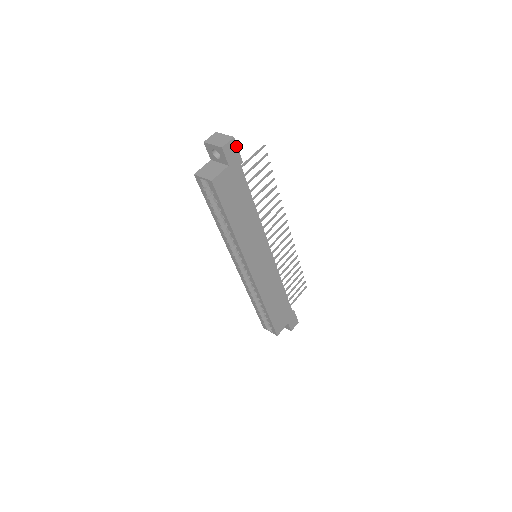
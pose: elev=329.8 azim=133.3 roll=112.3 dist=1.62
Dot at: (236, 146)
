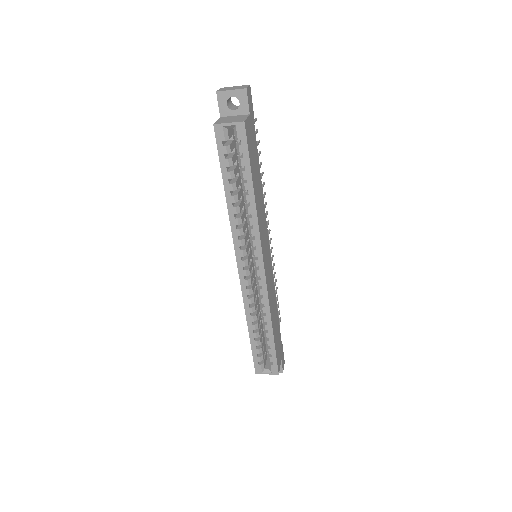
Dot at: (251, 97)
